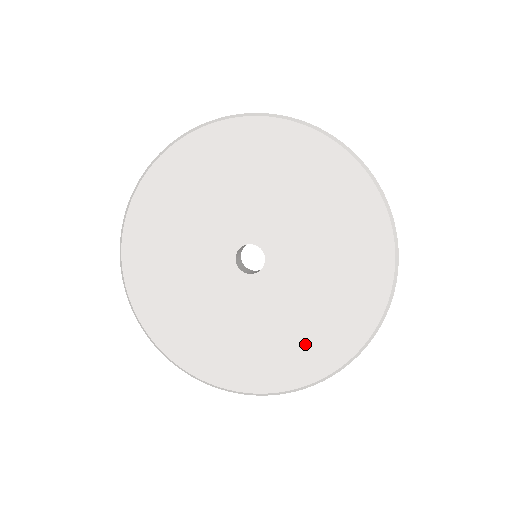
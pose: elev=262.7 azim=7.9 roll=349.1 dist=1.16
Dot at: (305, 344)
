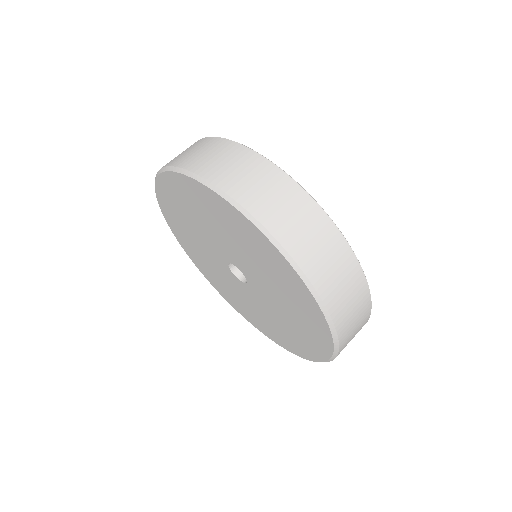
Dot at: (286, 336)
